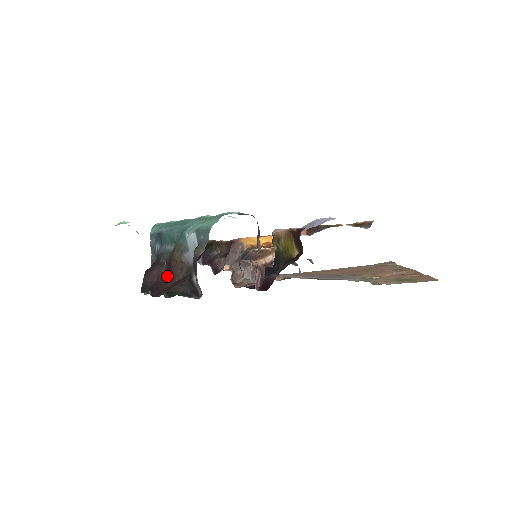
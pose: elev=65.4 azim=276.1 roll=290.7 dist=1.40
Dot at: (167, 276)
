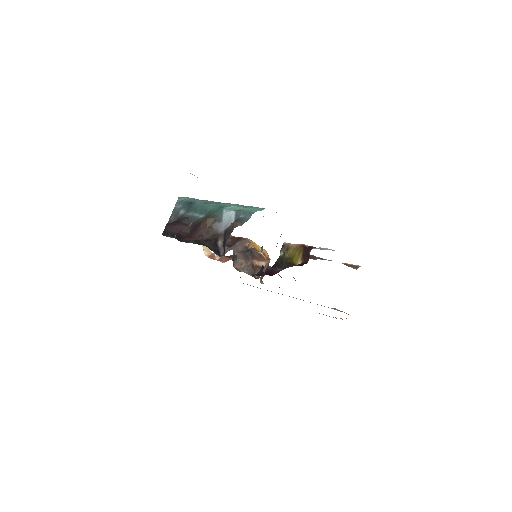
Dot at: (189, 234)
